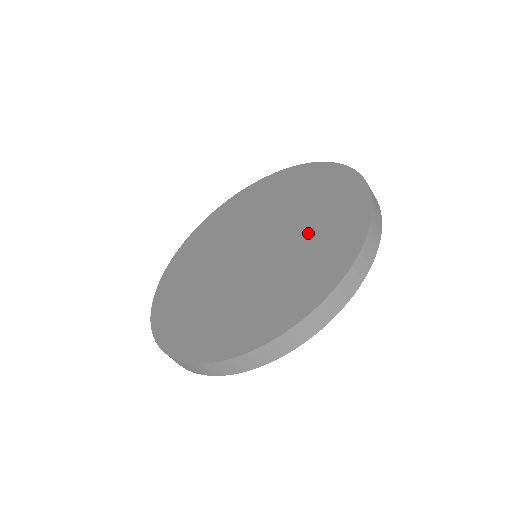
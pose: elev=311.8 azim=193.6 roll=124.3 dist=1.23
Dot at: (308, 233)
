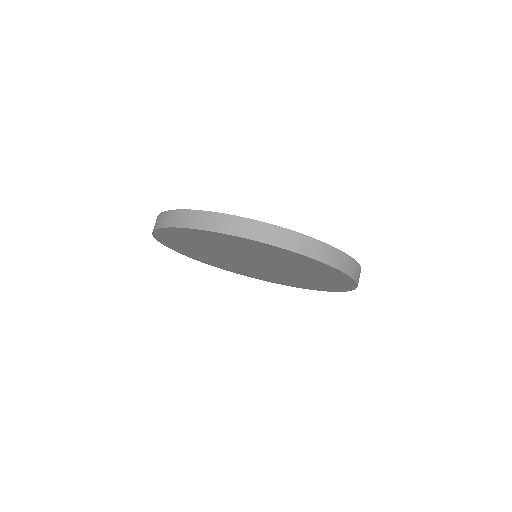
Dot at: occluded
